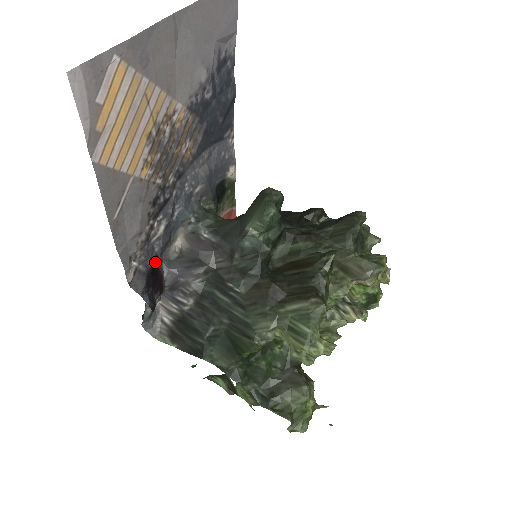
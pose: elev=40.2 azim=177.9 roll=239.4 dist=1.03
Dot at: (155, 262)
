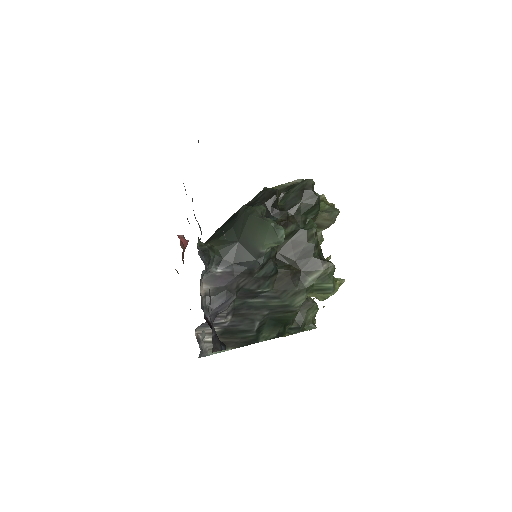
Dot at: occluded
